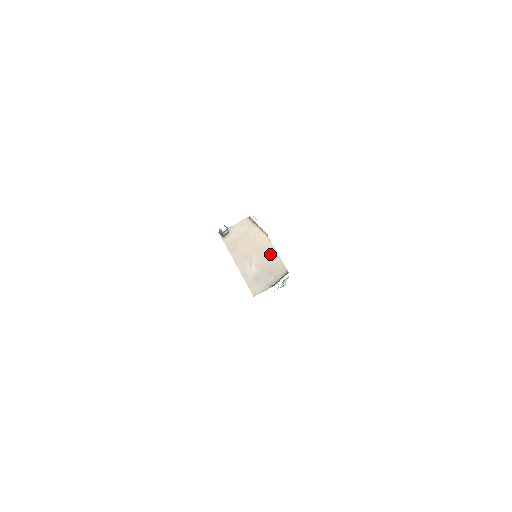
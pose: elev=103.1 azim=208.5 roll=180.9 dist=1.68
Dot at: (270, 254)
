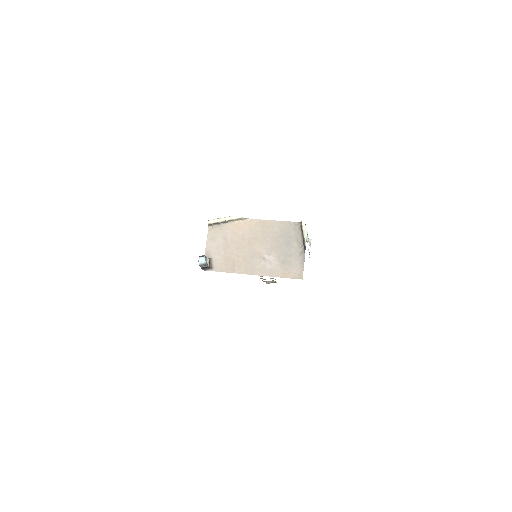
Dot at: (267, 229)
